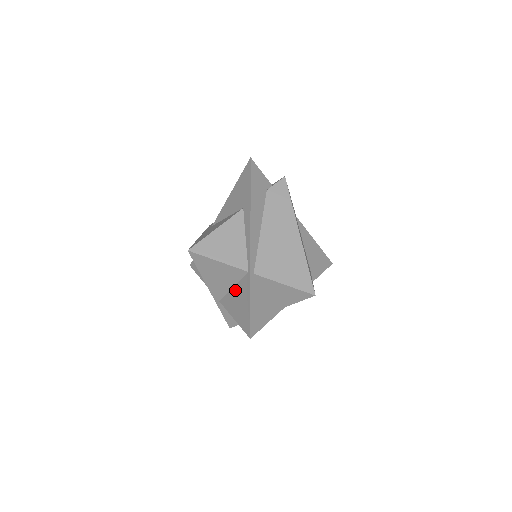
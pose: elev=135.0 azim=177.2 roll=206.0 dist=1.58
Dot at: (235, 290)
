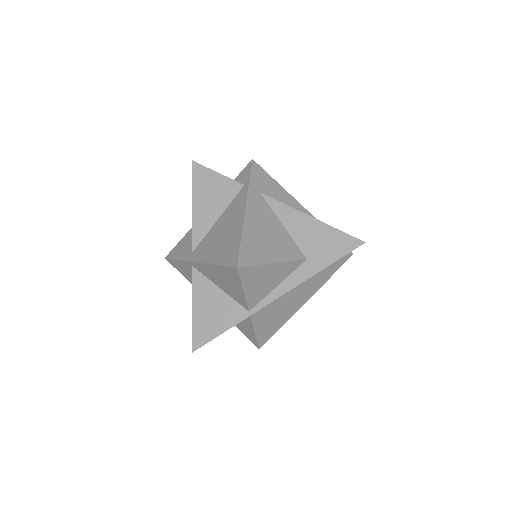
Dot at: (220, 295)
